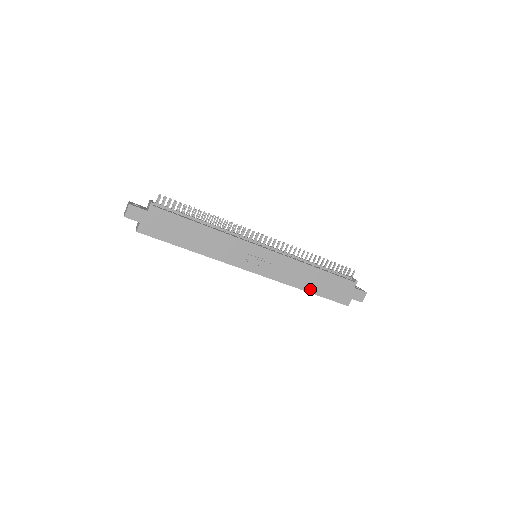
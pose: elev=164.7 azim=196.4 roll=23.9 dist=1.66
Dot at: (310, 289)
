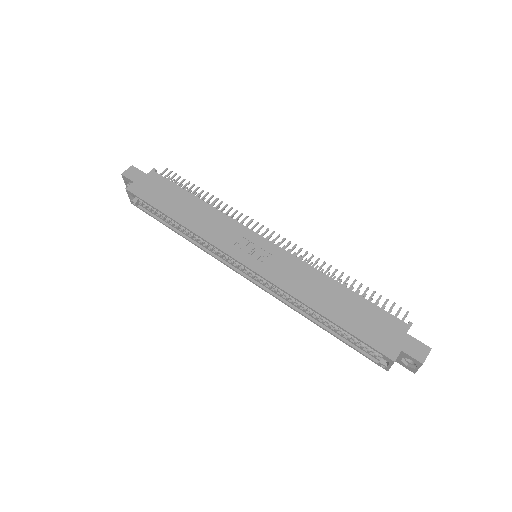
Dot at: (326, 312)
